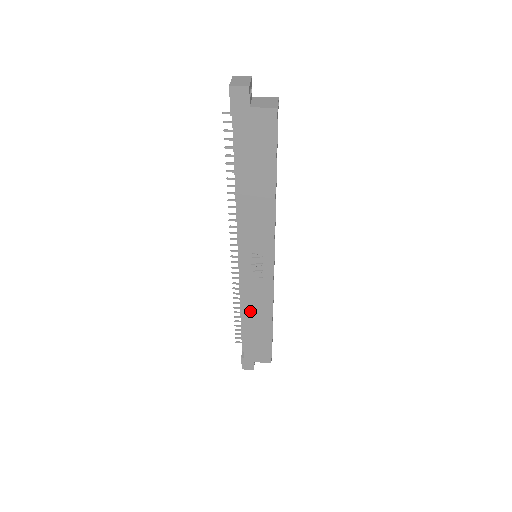
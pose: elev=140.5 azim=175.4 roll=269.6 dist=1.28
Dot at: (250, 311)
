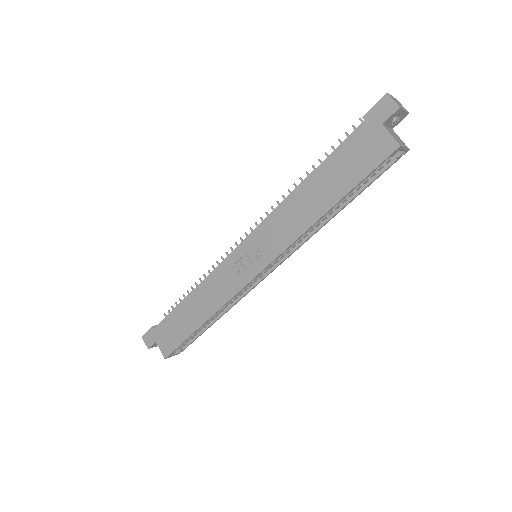
Dot at: (202, 293)
